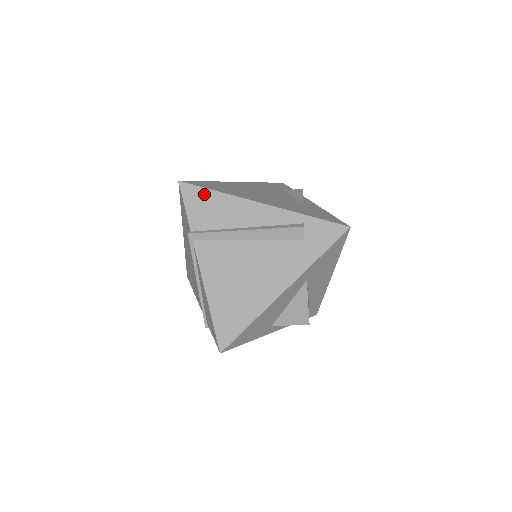
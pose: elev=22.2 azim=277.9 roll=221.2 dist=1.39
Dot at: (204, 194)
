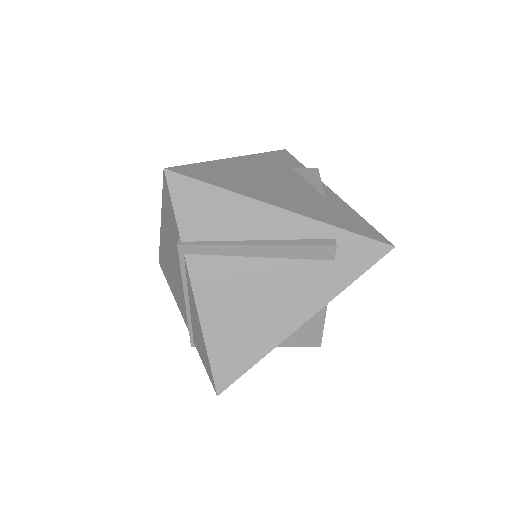
Dot at: (201, 190)
